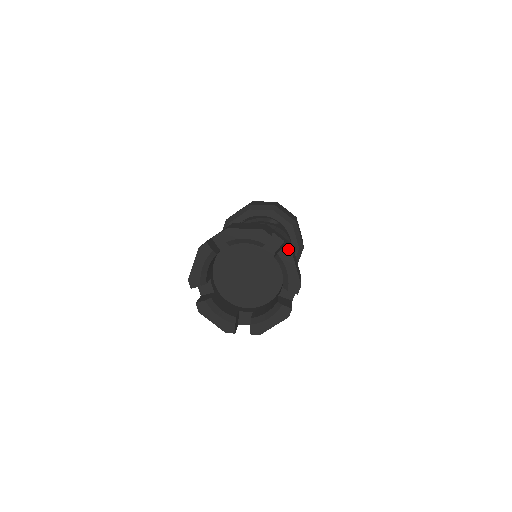
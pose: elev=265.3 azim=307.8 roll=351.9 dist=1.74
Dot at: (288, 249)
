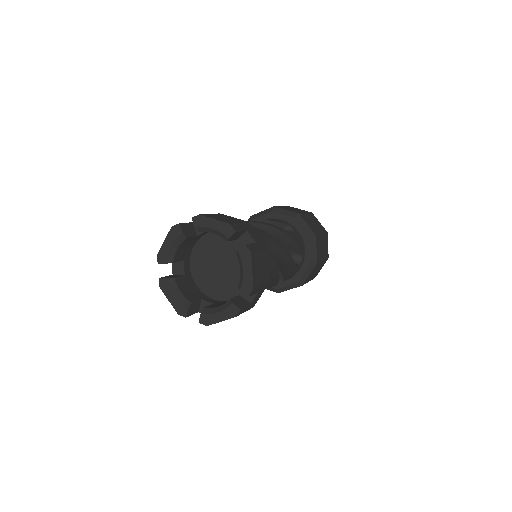
Dot at: (248, 249)
